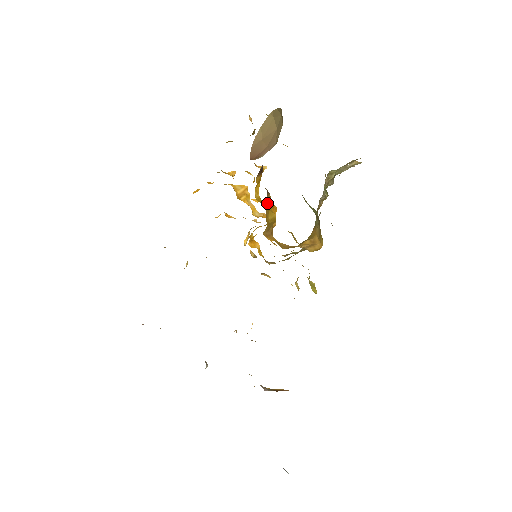
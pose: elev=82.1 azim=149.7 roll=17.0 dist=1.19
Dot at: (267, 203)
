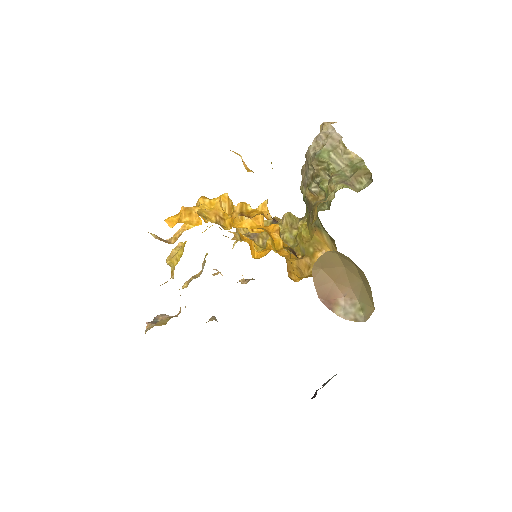
Dot at: occluded
